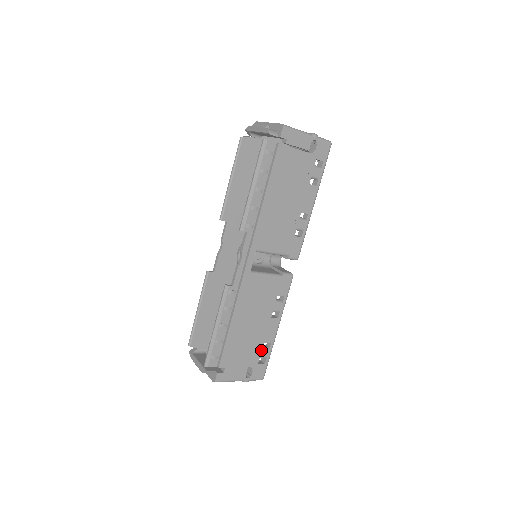
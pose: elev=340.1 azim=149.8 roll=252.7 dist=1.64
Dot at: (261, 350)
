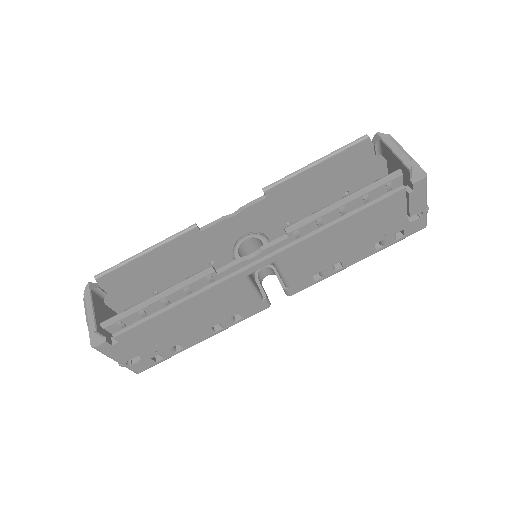
Dot at: (168, 348)
